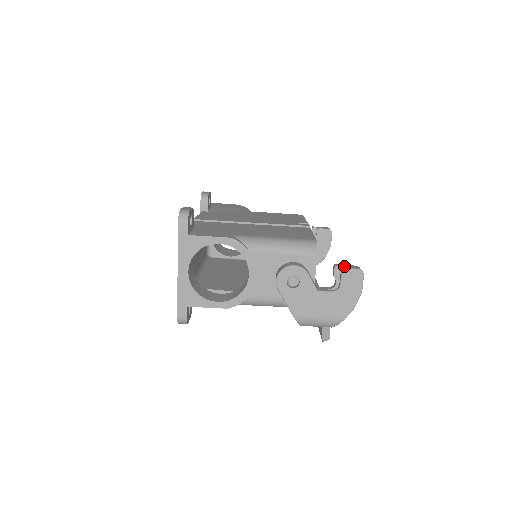
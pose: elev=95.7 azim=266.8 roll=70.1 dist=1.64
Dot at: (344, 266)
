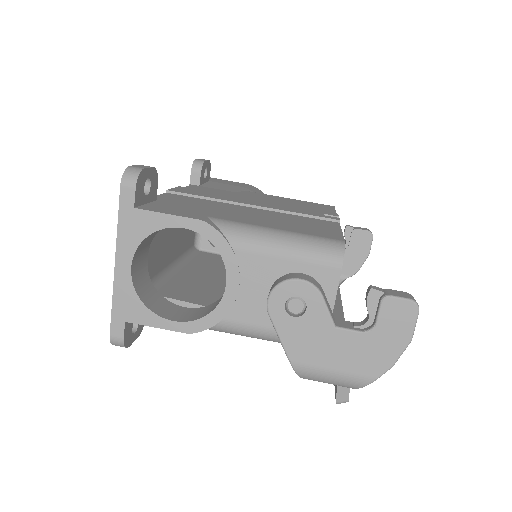
Dot at: (386, 291)
